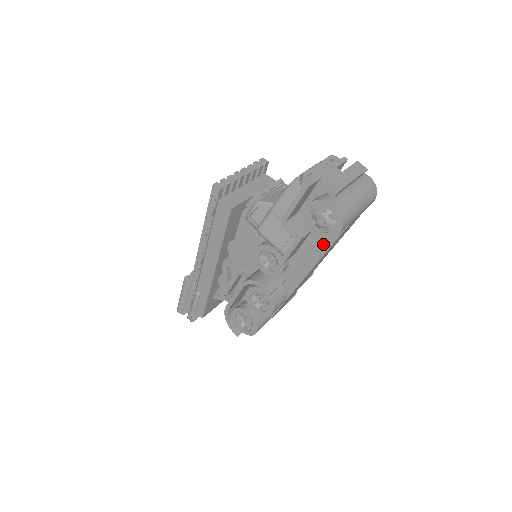
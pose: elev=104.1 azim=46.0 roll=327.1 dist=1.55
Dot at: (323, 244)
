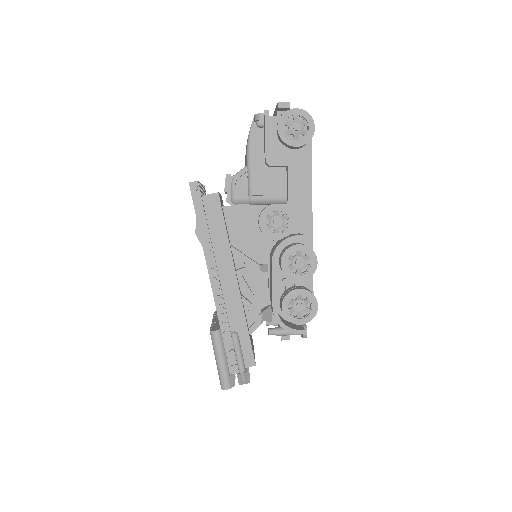
Dot at: (305, 167)
